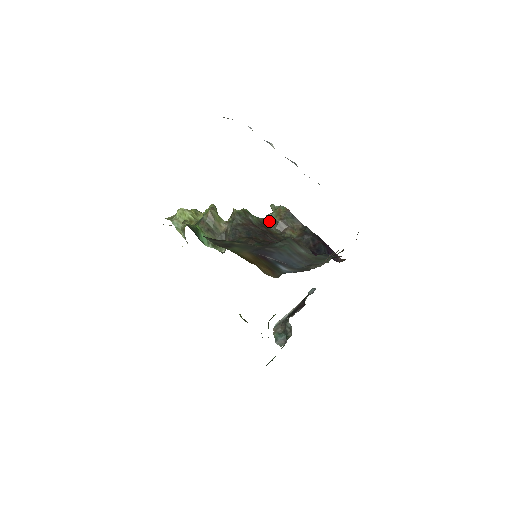
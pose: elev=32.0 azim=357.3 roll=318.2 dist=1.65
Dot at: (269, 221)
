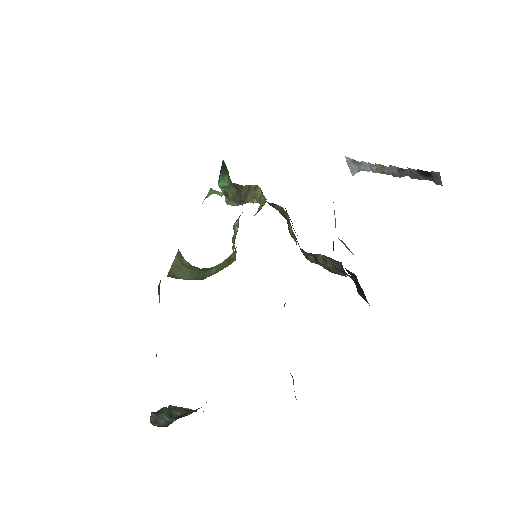
Dot at: occluded
